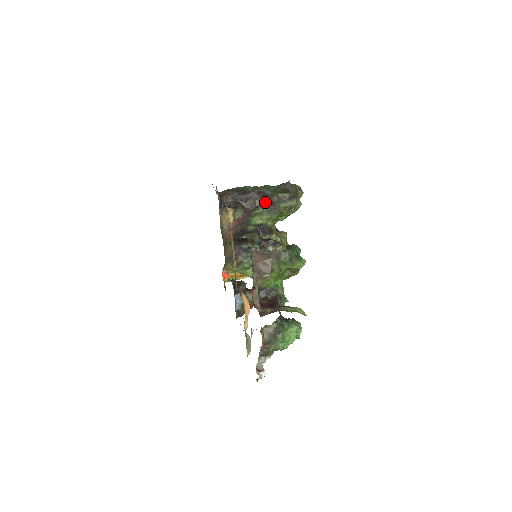
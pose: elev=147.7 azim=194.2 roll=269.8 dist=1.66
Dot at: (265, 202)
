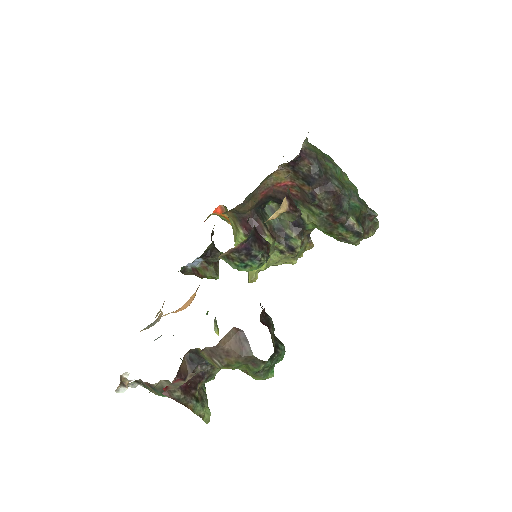
Dot at: (331, 211)
